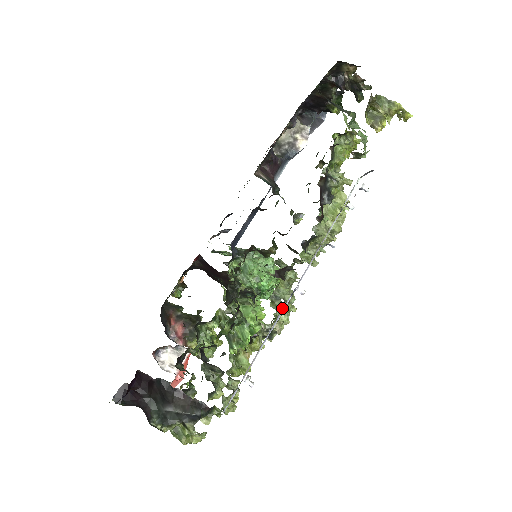
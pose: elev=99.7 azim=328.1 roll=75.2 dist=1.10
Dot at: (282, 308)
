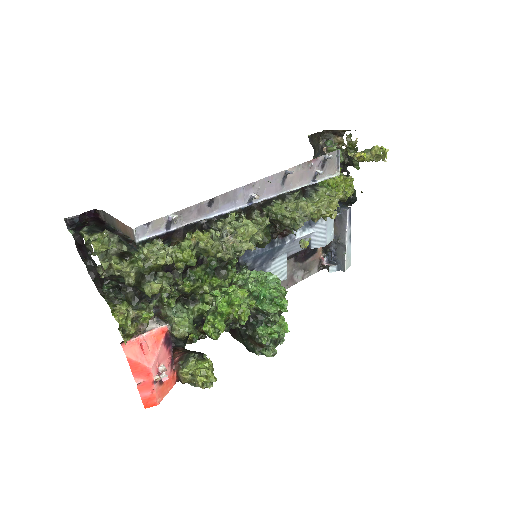
Dot at: (242, 224)
